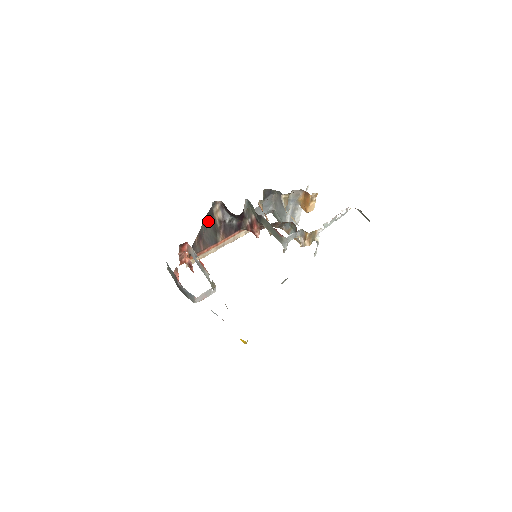
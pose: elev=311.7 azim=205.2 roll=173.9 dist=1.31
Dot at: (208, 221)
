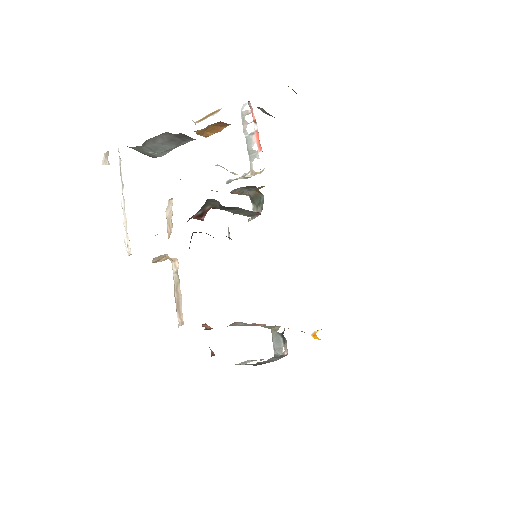
Dot at: occluded
